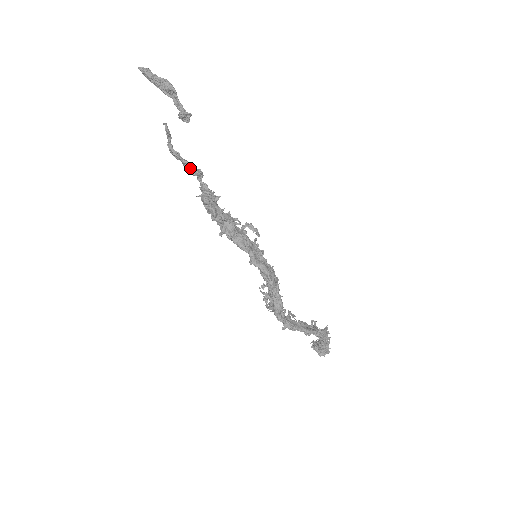
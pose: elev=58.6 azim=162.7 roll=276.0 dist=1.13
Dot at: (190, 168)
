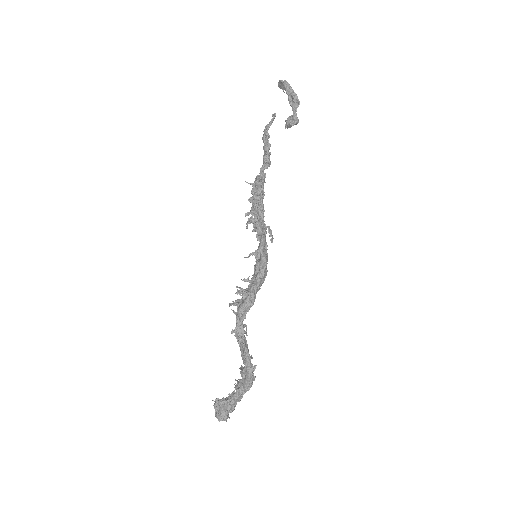
Dot at: occluded
